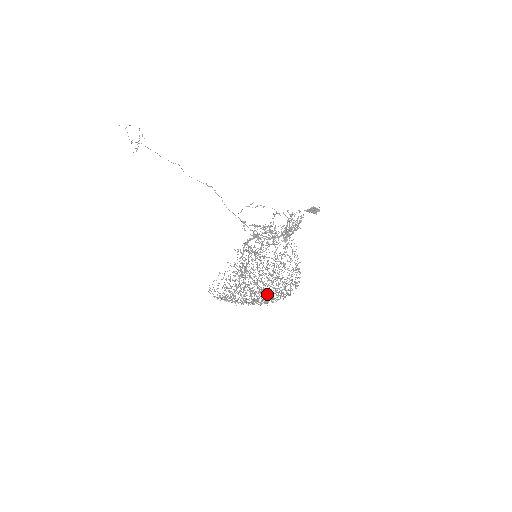
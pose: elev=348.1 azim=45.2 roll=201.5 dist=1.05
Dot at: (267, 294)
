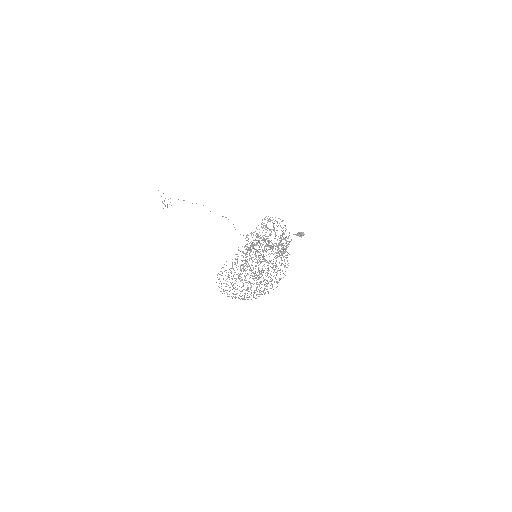
Dot at: (261, 282)
